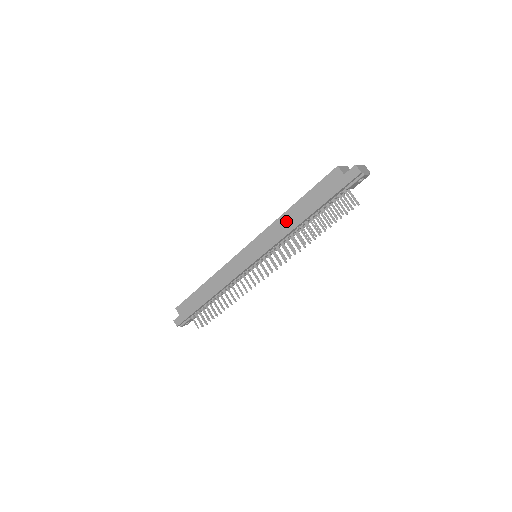
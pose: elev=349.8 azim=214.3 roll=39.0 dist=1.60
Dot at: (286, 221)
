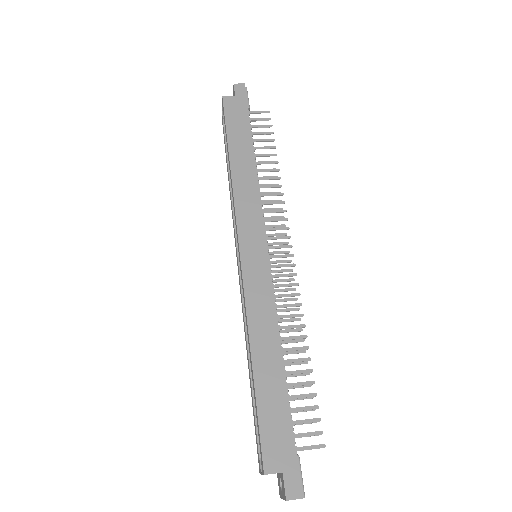
Dot at: (242, 174)
